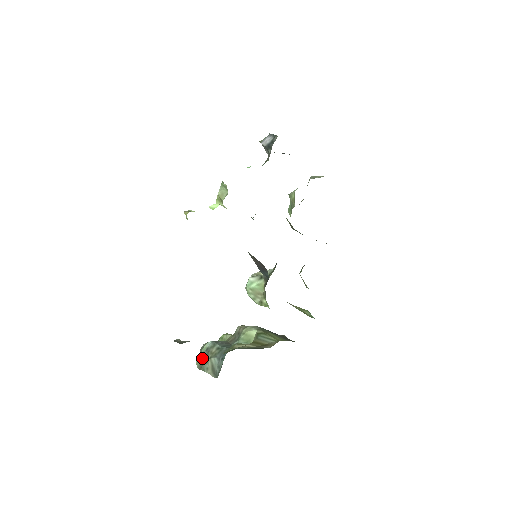
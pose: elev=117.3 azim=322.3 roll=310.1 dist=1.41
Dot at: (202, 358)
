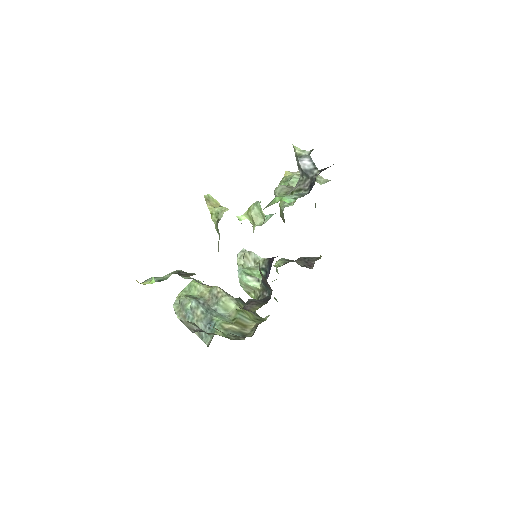
Dot at: (184, 311)
